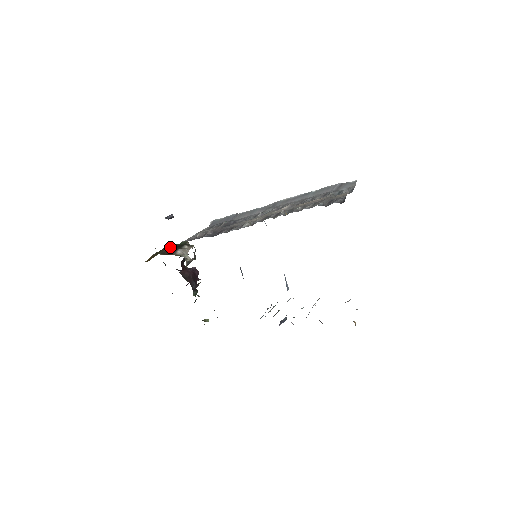
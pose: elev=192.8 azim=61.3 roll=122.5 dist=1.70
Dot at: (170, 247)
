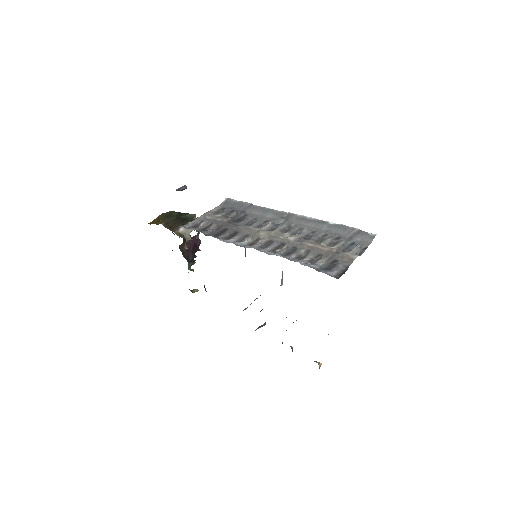
Dot at: (176, 218)
